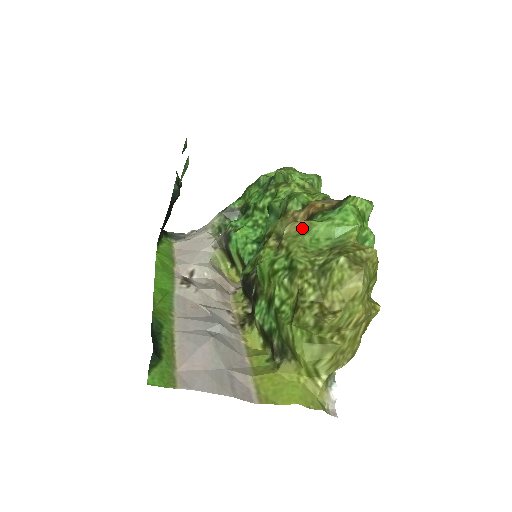
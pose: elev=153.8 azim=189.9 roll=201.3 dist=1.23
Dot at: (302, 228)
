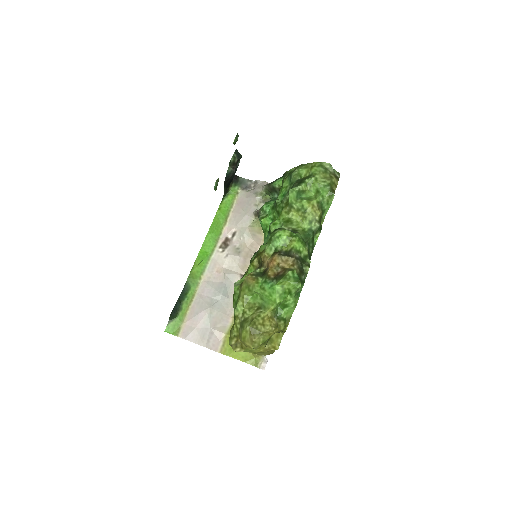
Dot at: (250, 285)
